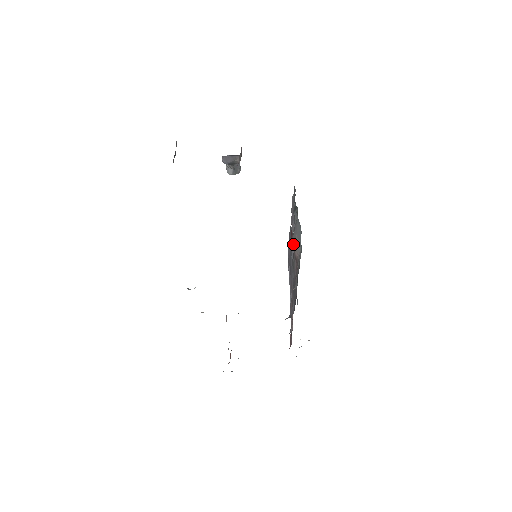
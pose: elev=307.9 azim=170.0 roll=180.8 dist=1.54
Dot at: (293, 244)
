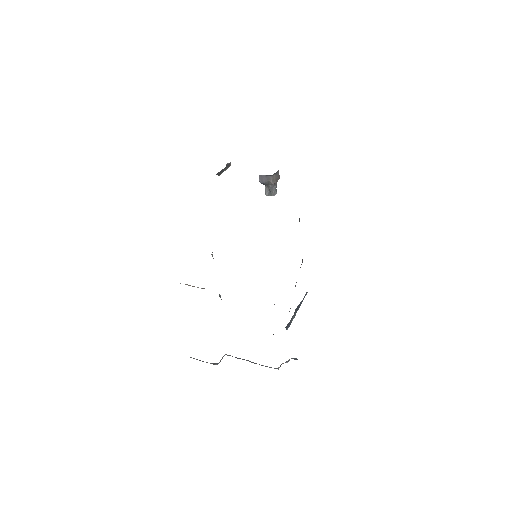
Dot at: occluded
